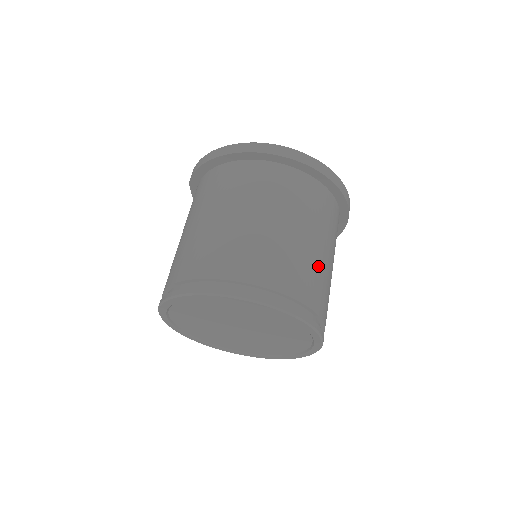
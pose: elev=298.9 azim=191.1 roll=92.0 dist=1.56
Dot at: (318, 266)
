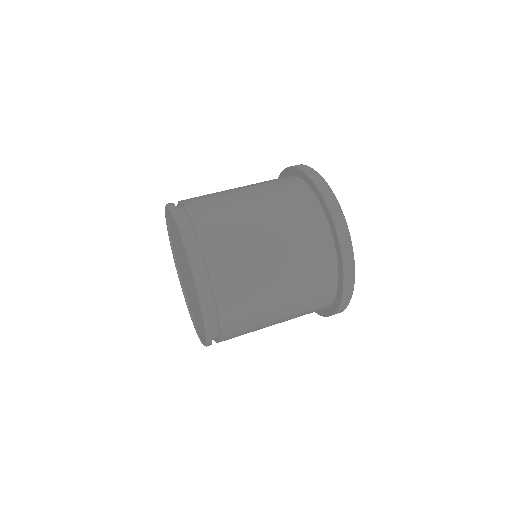
Dot at: (253, 264)
